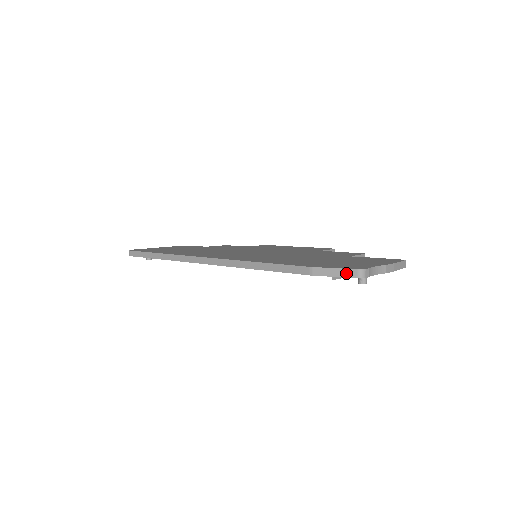
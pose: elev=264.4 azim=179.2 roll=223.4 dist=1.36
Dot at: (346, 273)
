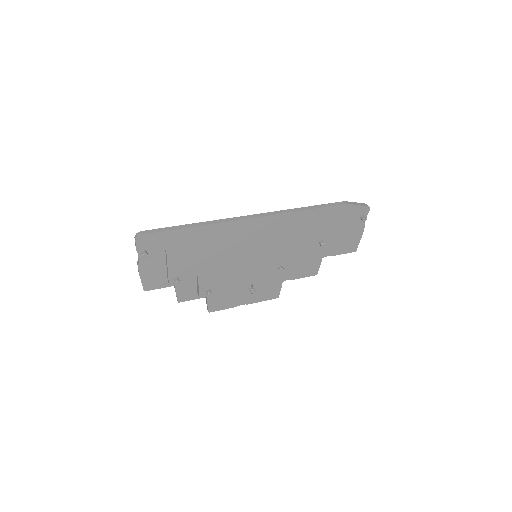
Dot at: (362, 204)
